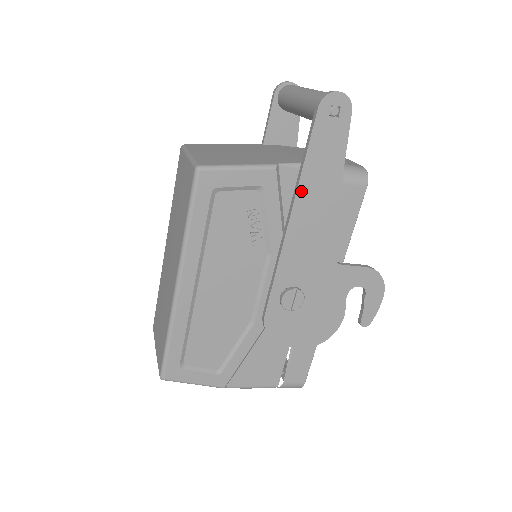
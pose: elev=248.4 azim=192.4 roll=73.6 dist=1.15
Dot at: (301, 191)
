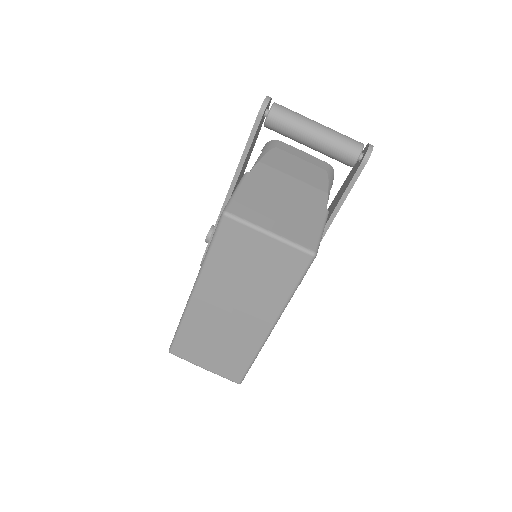
Dot at: occluded
